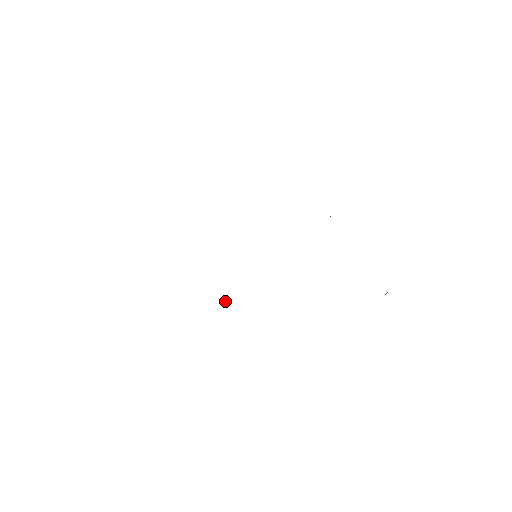
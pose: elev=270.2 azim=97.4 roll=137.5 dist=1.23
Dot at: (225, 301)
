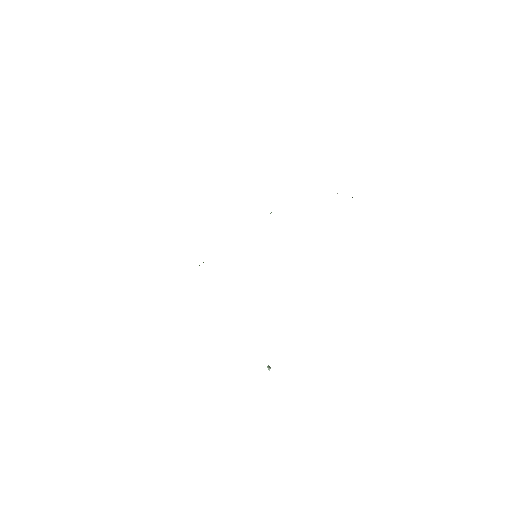
Dot at: (268, 368)
